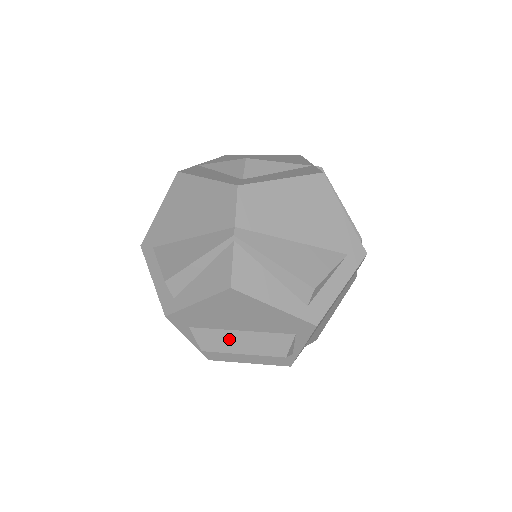
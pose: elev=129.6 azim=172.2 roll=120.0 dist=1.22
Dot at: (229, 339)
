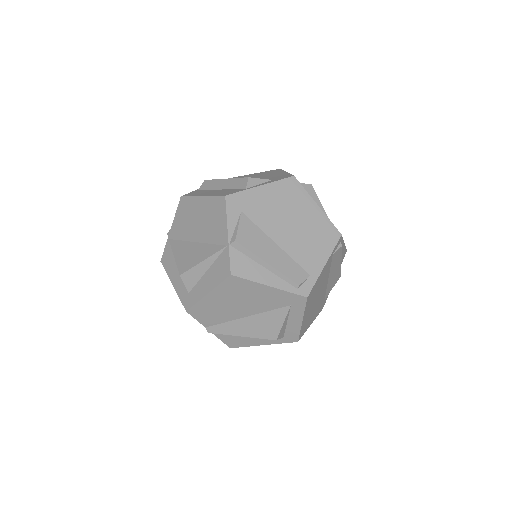
Dot at: occluded
